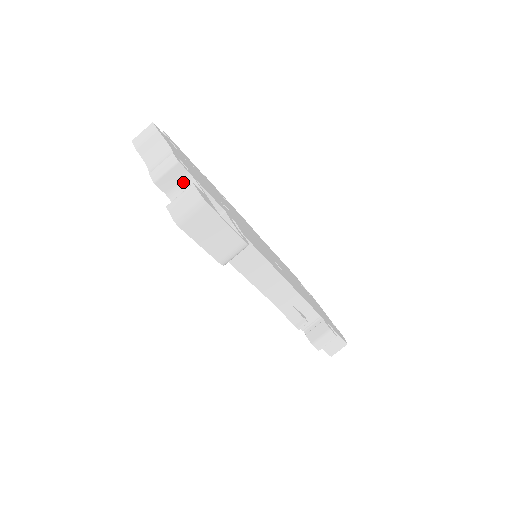
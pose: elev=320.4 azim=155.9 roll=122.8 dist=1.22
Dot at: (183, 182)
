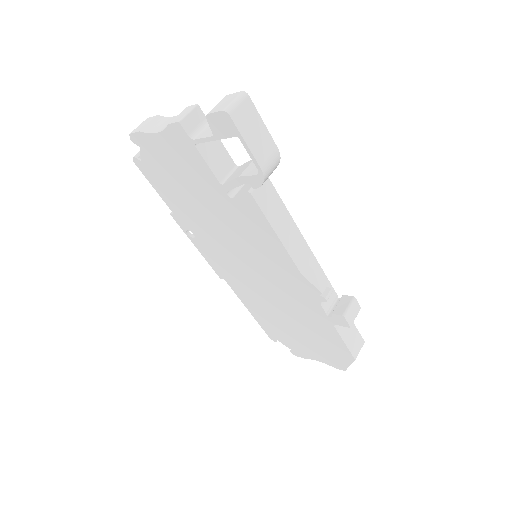
Dot at: (203, 126)
